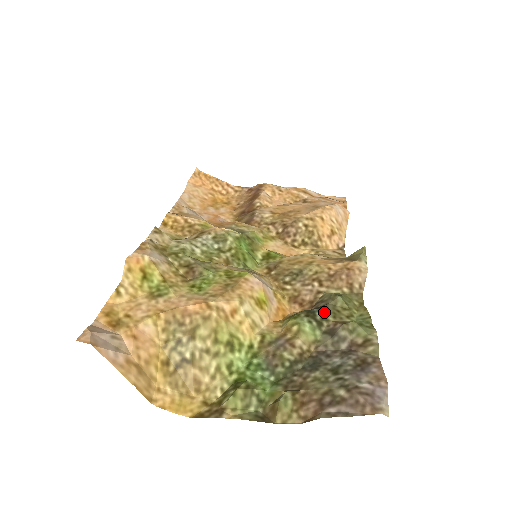
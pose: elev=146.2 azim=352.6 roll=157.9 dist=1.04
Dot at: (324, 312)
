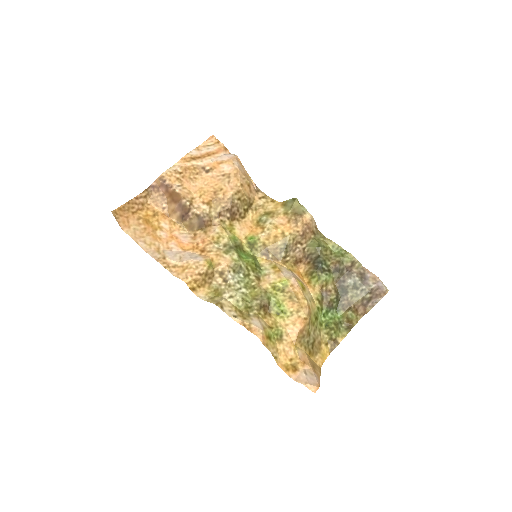
Dot at: (324, 262)
